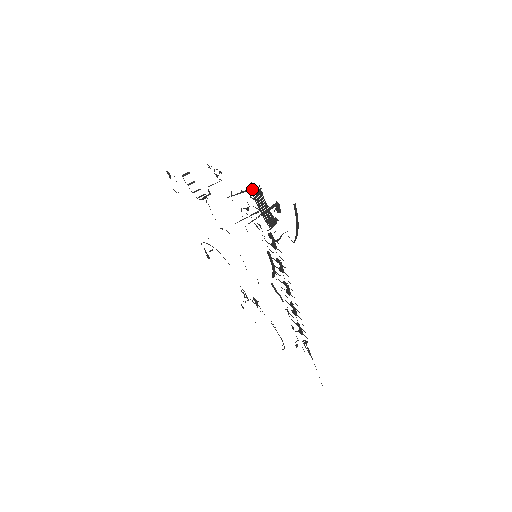
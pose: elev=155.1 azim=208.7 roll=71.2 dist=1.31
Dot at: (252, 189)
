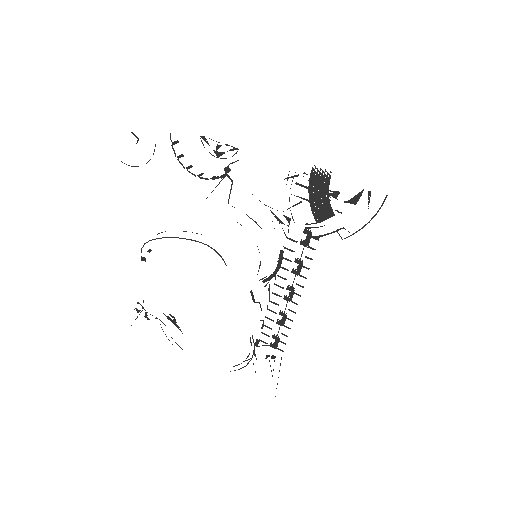
Dot at: (314, 174)
